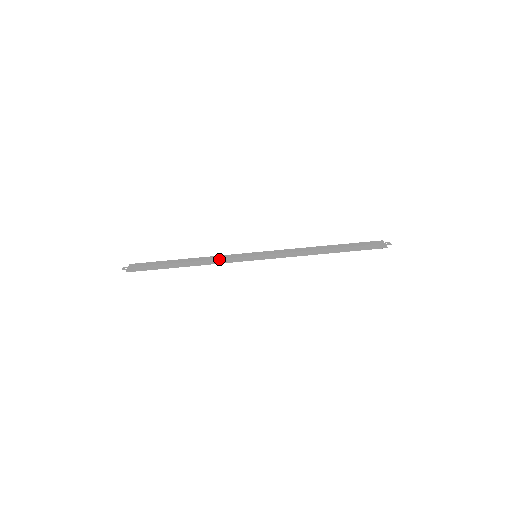
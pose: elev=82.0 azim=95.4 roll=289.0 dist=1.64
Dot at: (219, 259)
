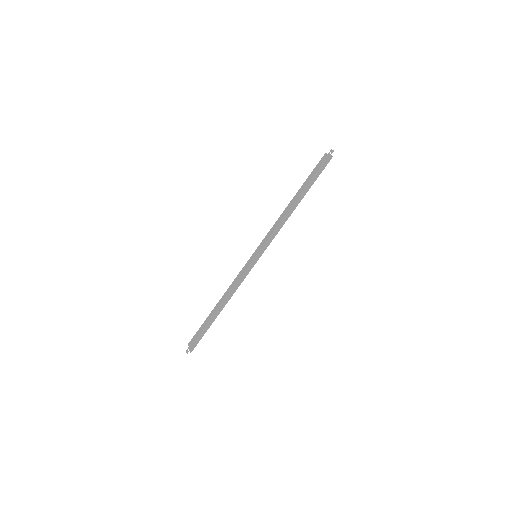
Dot at: (236, 283)
